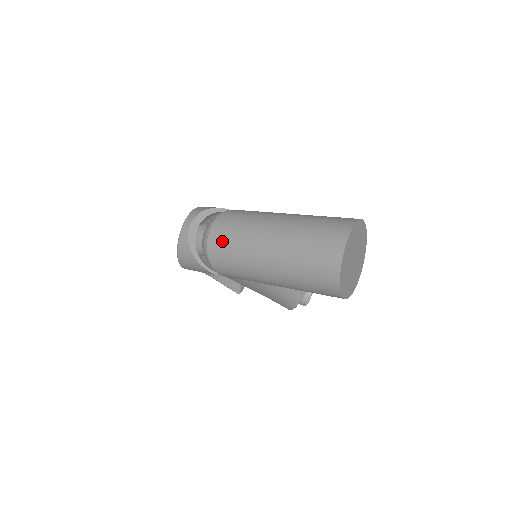
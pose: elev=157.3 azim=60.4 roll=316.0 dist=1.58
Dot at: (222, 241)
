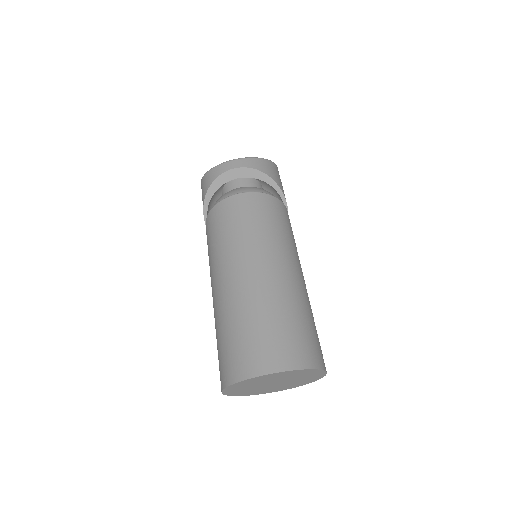
Dot at: (226, 218)
